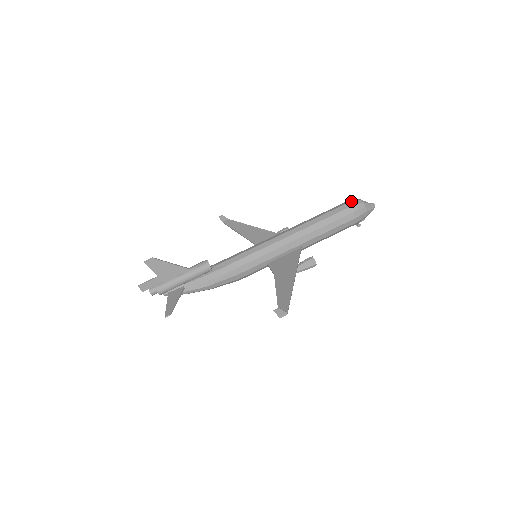
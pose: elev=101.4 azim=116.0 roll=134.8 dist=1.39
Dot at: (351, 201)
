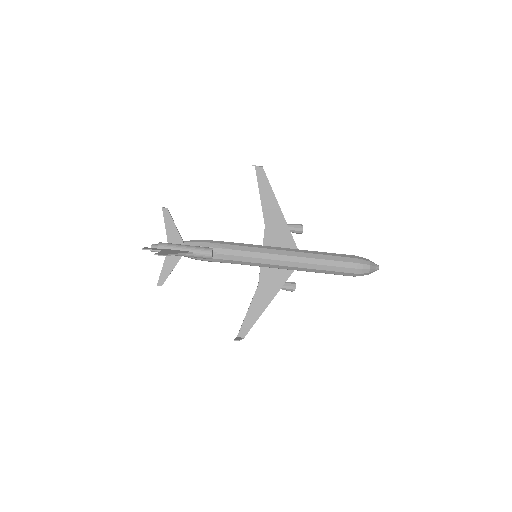
Dot at: (361, 269)
